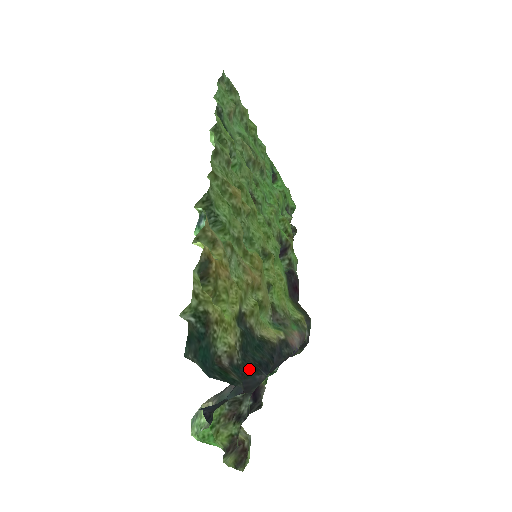
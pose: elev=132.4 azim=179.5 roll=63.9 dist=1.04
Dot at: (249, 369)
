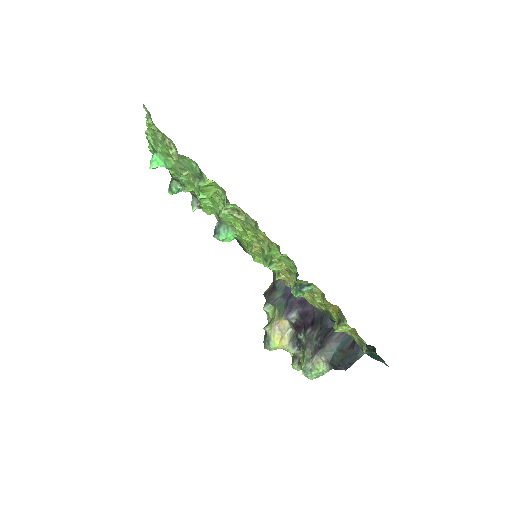
Dot at: occluded
